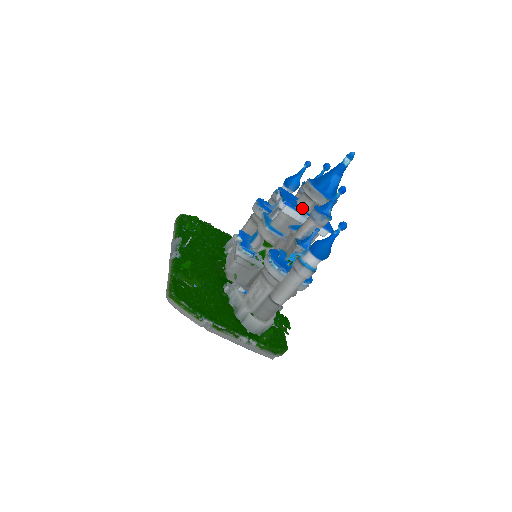
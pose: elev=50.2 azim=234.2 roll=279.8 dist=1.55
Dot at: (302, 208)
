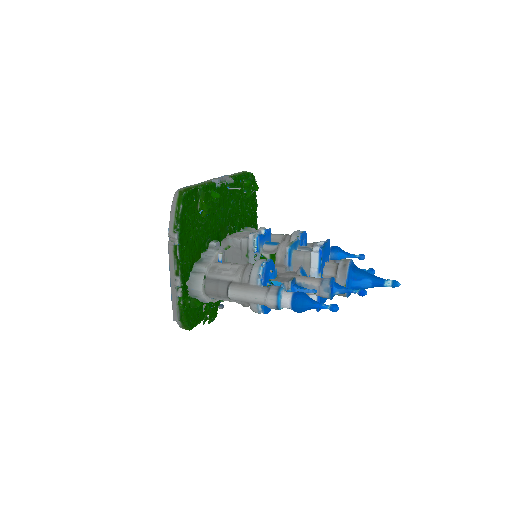
Dot at: (324, 269)
